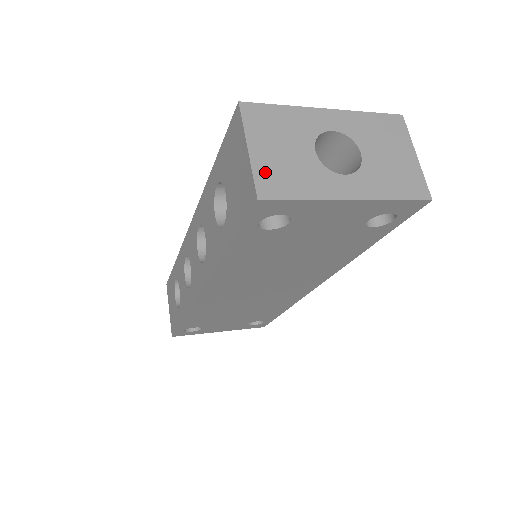
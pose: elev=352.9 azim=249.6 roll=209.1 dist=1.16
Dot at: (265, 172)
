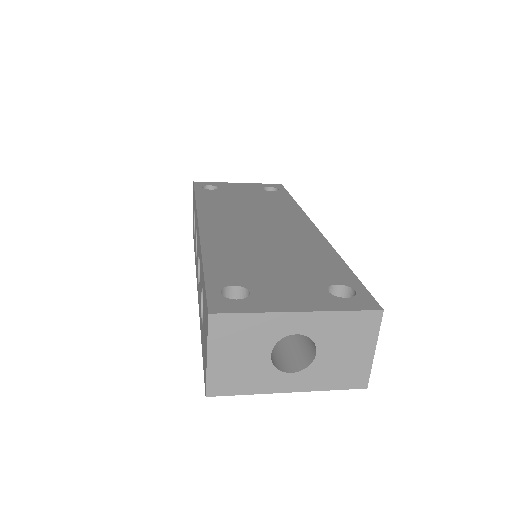
Dot at: (218, 376)
